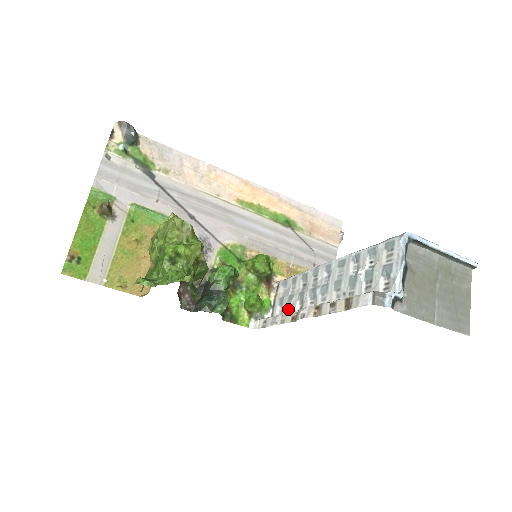
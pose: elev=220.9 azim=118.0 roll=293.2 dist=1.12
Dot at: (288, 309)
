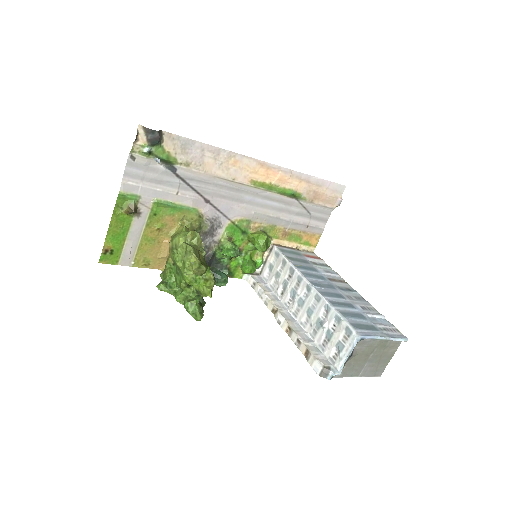
Dot at: (274, 282)
